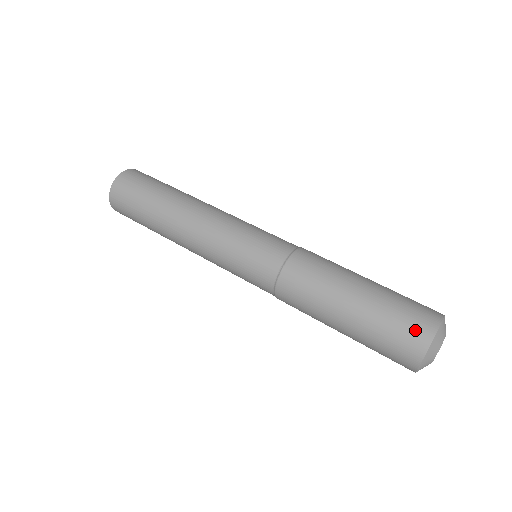
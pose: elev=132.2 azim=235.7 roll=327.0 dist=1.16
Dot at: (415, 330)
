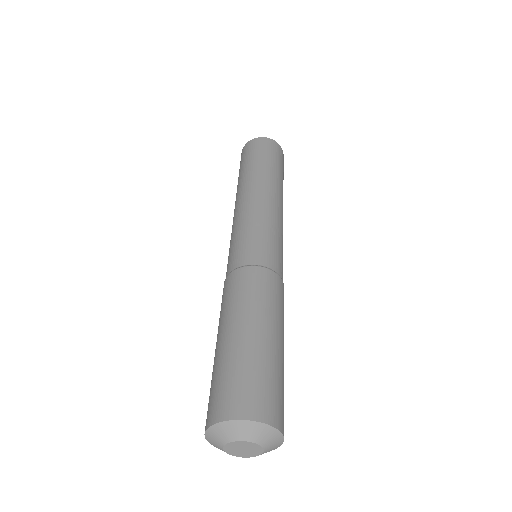
Dot at: (260, 400)
